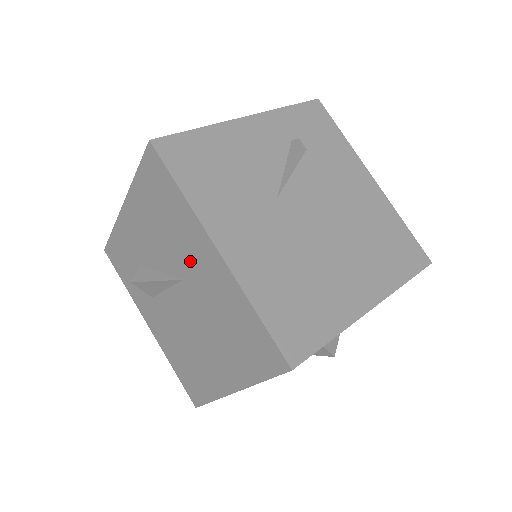
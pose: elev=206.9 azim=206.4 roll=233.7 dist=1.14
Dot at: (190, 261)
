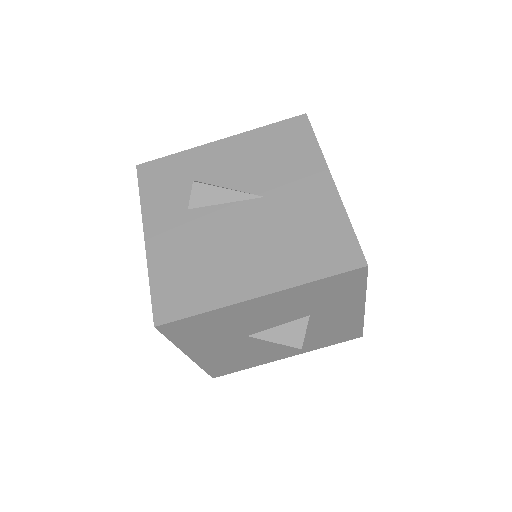
Dot at: (289, 184)
